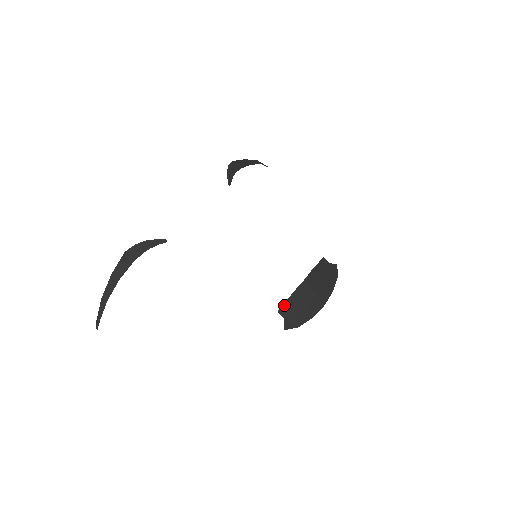
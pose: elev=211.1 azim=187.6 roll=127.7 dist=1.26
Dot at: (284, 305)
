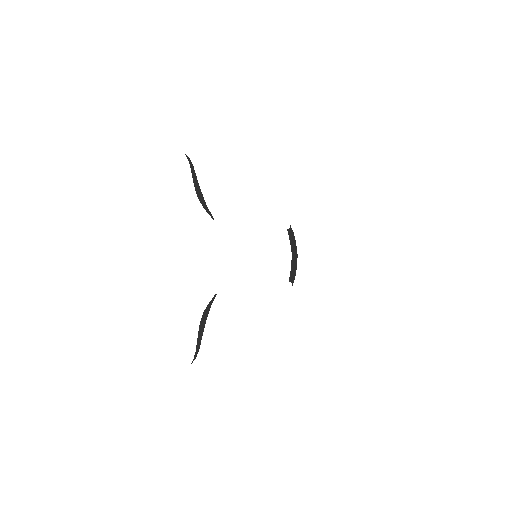
Dot at: (290, 276)
